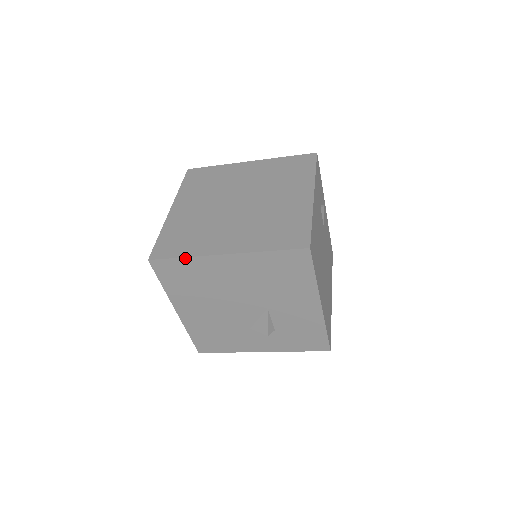
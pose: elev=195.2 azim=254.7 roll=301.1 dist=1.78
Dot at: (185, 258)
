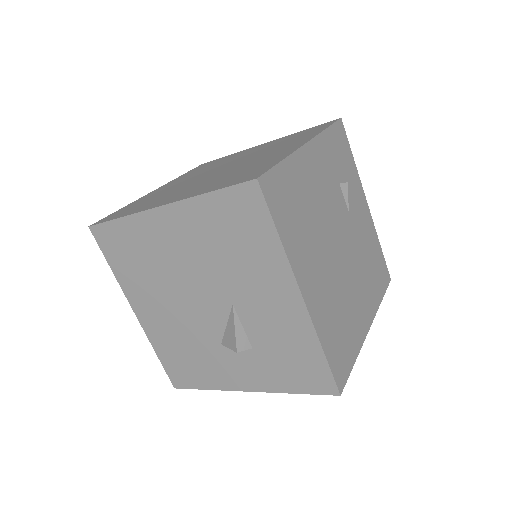
Dot at: (122, 219)
